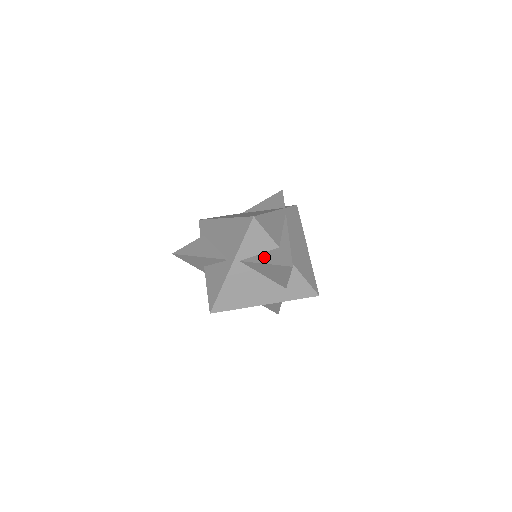
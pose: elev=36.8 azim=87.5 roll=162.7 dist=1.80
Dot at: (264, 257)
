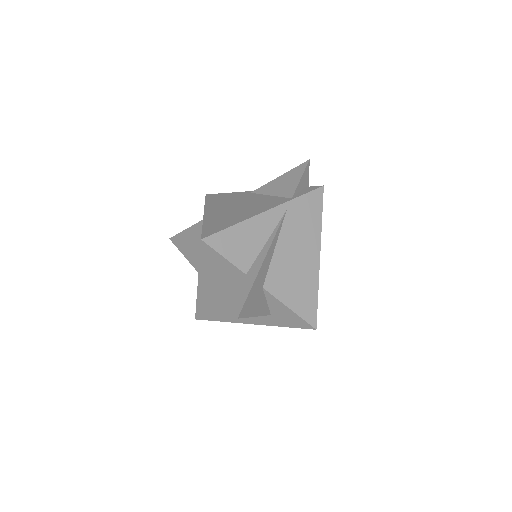
Dot at: (225, 286)
